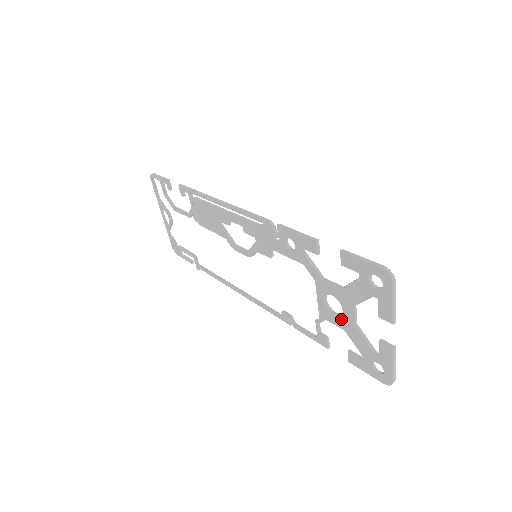
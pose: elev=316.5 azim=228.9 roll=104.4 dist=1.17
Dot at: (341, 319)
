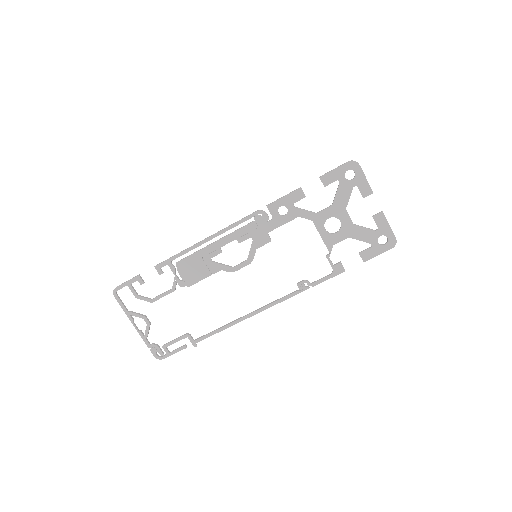
Dot at: (343, 230)
